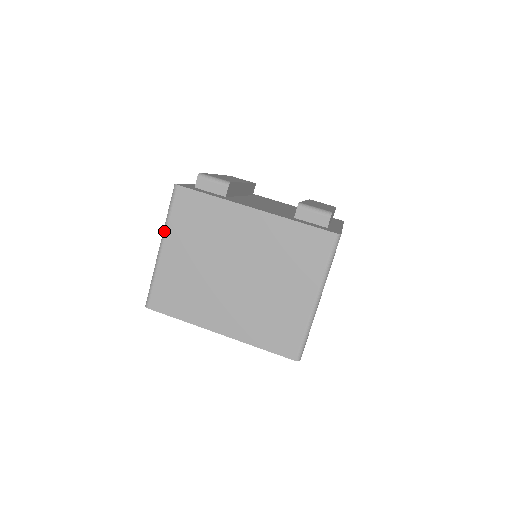
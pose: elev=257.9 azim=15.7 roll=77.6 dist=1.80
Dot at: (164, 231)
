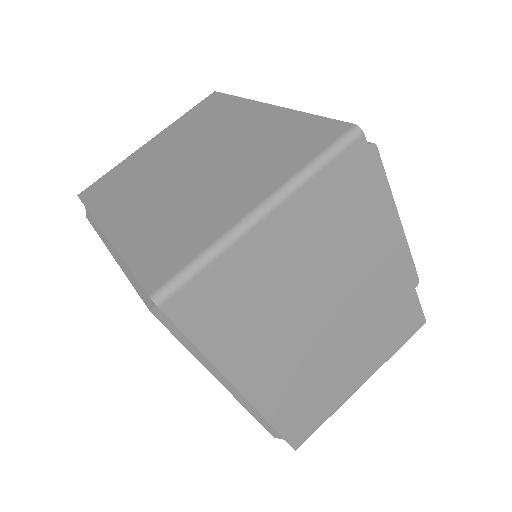
Dot at: (166, 128)
